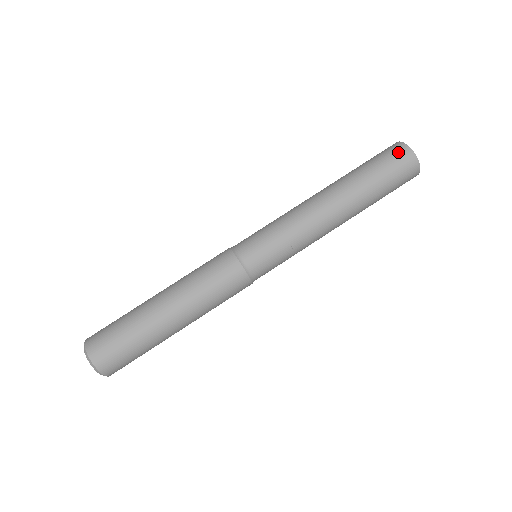
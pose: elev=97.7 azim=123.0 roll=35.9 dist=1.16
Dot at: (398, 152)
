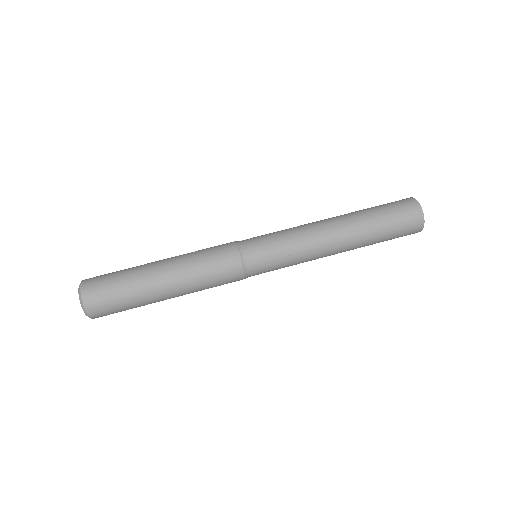
Dot at: (404, 200)
